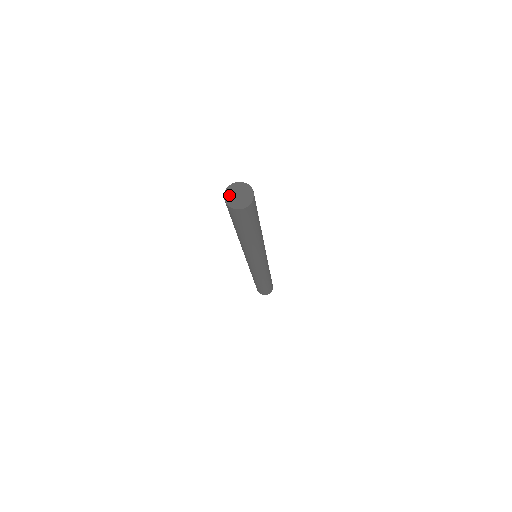
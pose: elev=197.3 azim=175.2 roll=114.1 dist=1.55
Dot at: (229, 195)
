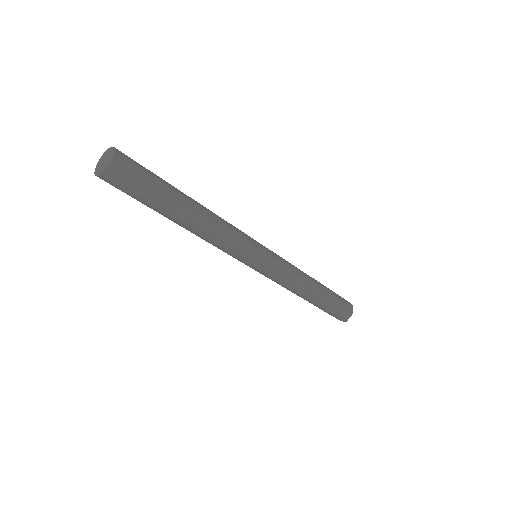
Dot at: (98, 170)
